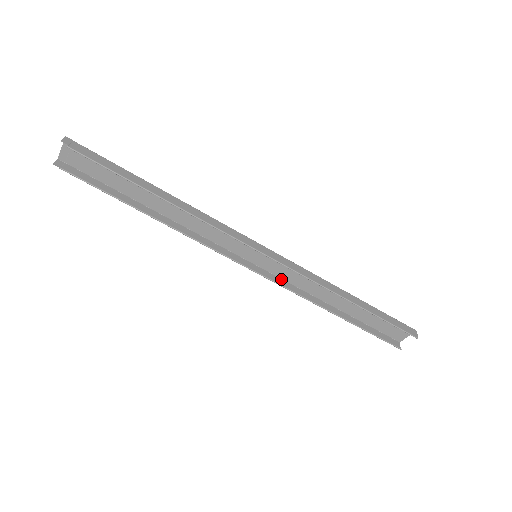
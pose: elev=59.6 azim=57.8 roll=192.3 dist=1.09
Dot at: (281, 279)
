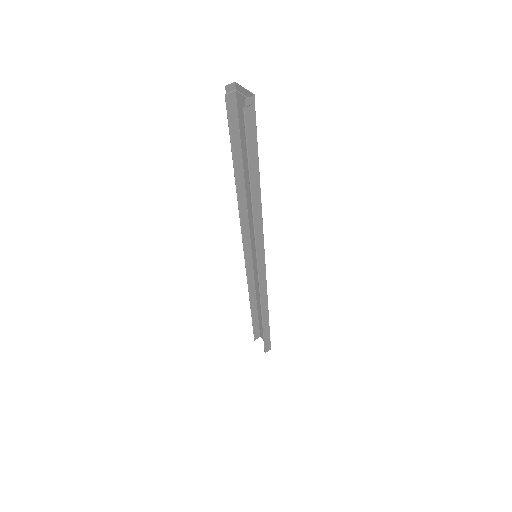
Dot at: (253, 269)
